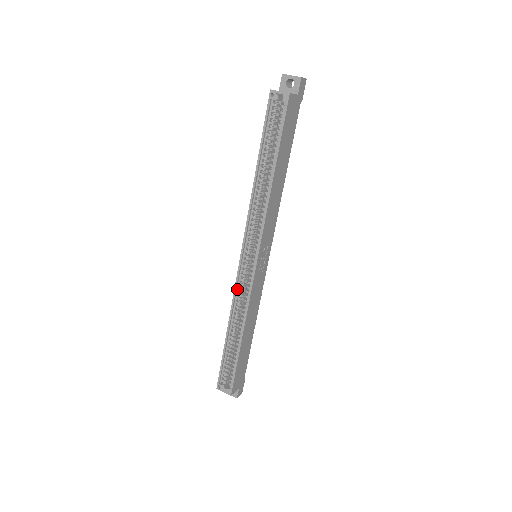
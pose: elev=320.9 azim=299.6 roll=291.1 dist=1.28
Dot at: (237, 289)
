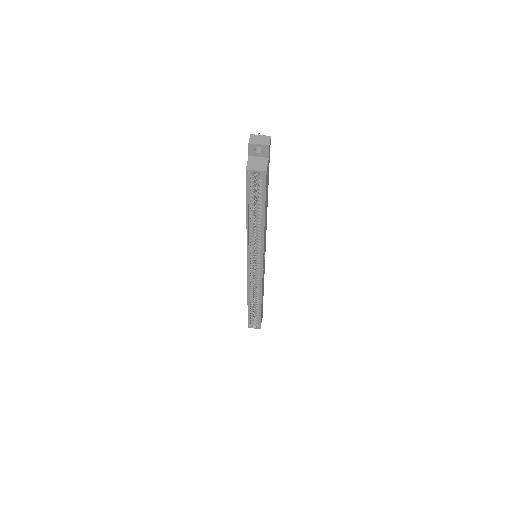
Dot at: (249, 282)
